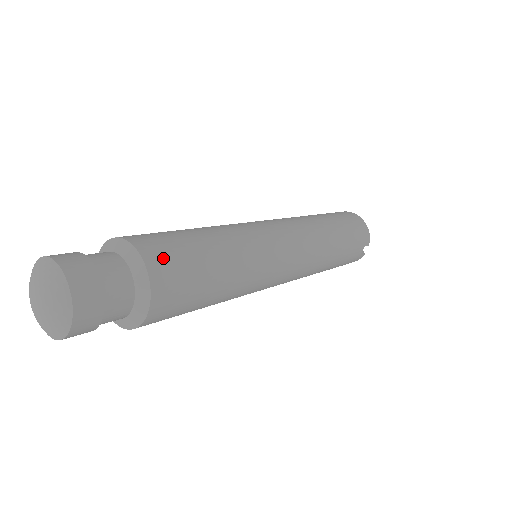
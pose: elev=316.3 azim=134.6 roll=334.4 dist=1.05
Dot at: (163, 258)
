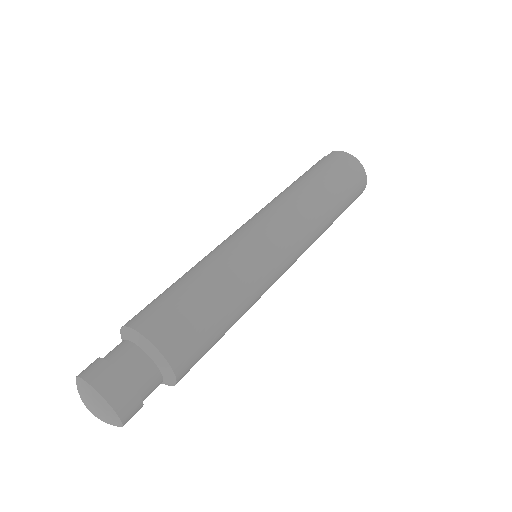
Dot at: (188, 357)
